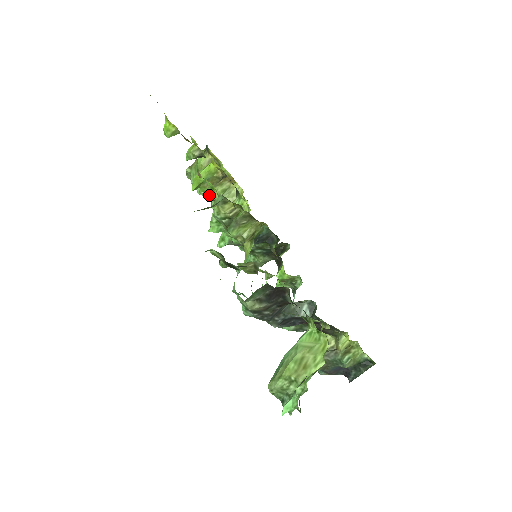
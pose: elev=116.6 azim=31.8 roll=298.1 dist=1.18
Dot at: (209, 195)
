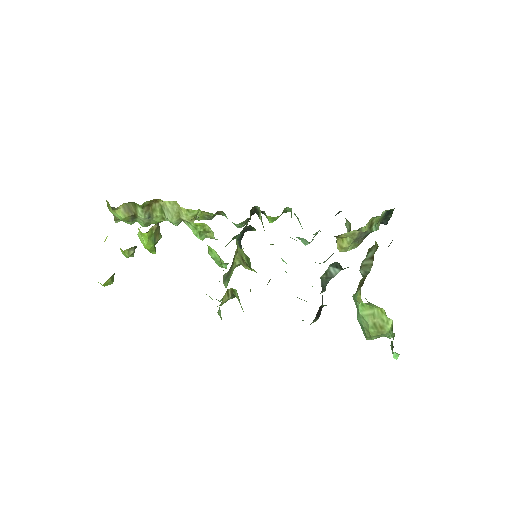
Dot at: (156, 223)
